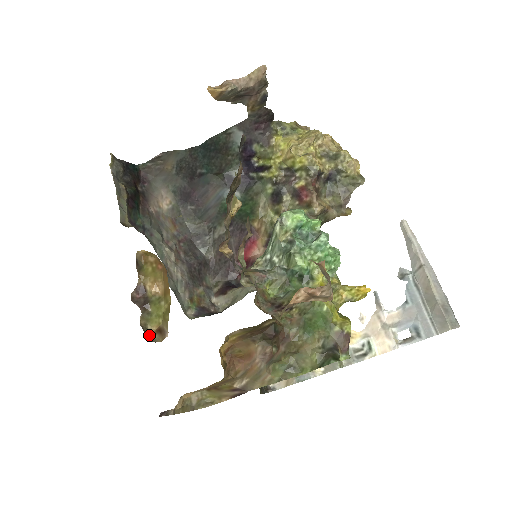
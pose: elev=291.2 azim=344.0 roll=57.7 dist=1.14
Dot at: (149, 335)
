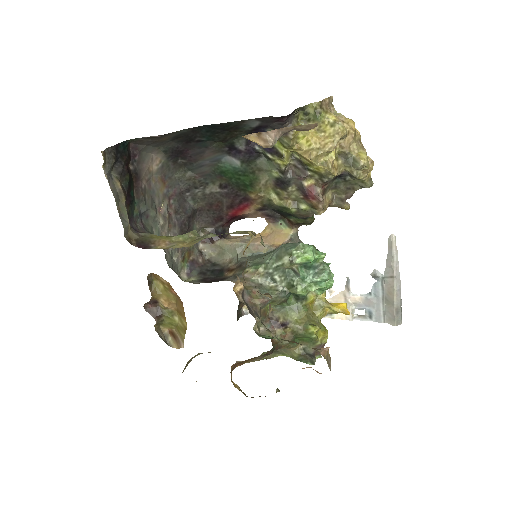
Dot at: (163, 336)
